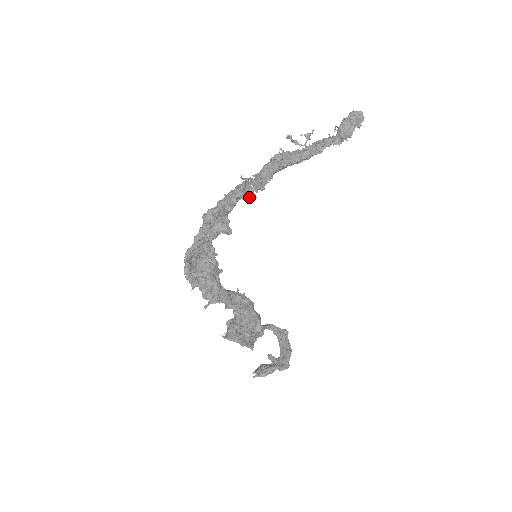
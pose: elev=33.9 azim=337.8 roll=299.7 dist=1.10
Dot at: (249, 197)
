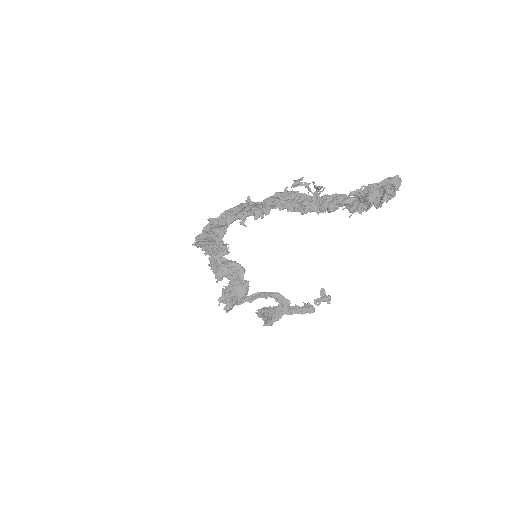
Dot at: (241, 222)
